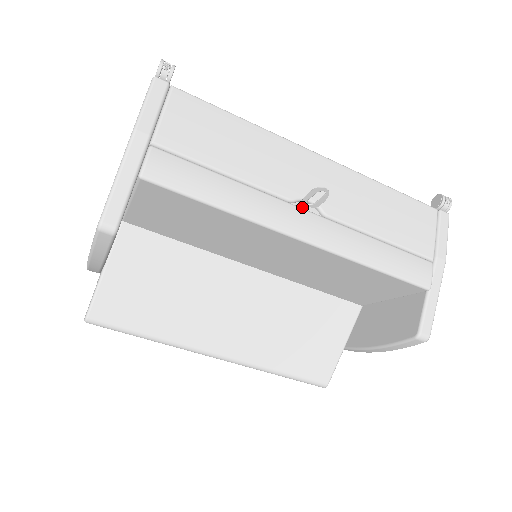
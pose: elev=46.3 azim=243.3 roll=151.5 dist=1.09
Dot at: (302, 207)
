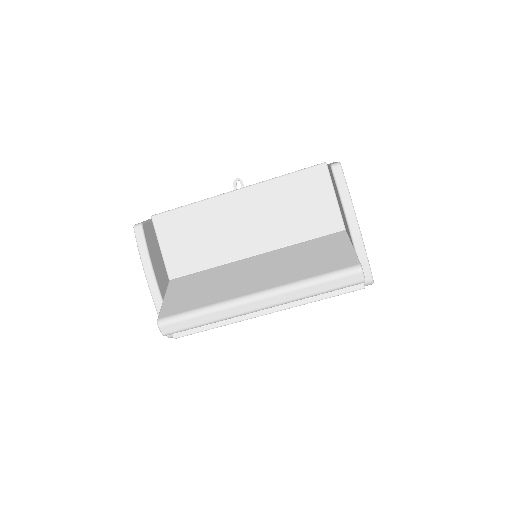
Dot at: occluded
